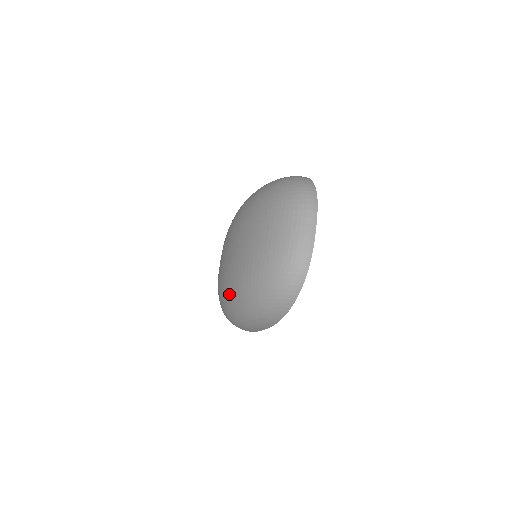
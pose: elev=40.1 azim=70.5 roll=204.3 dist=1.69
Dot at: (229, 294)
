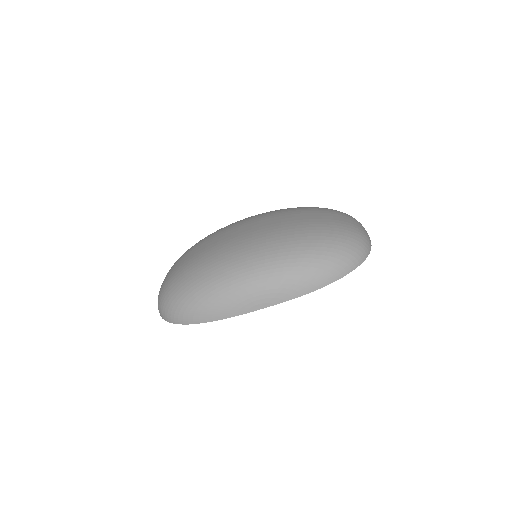
Dot at: (259, 251)
